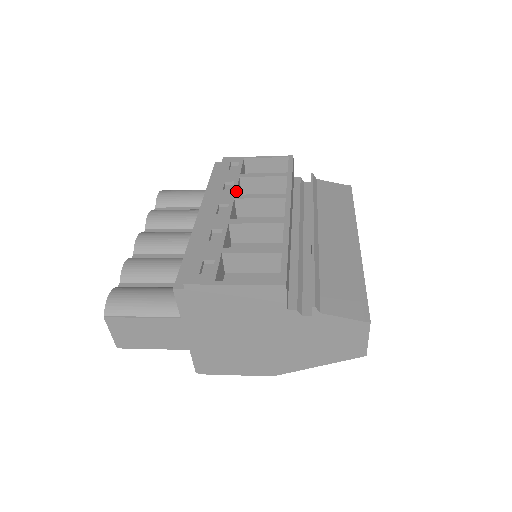
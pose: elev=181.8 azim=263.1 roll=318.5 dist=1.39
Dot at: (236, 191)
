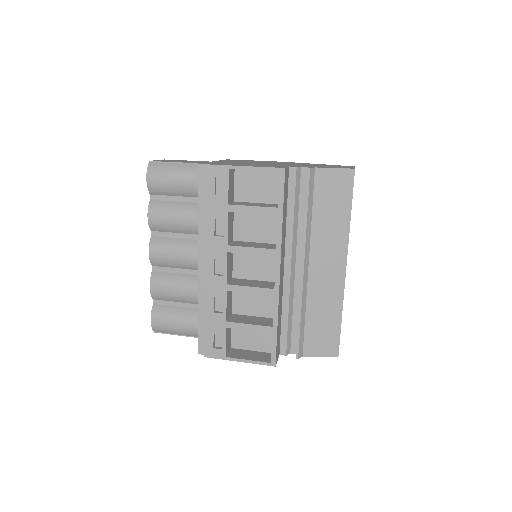
Dot at: (228, 237)
